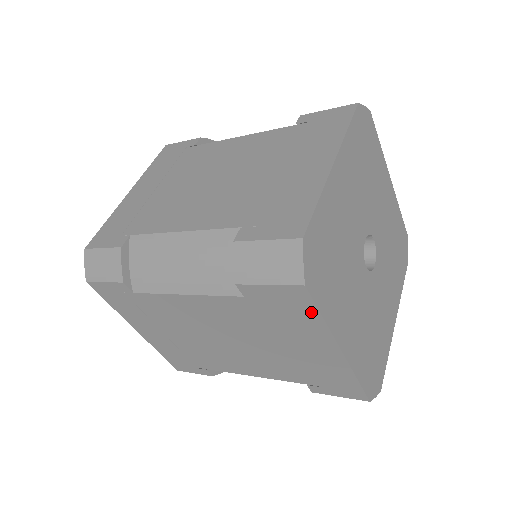
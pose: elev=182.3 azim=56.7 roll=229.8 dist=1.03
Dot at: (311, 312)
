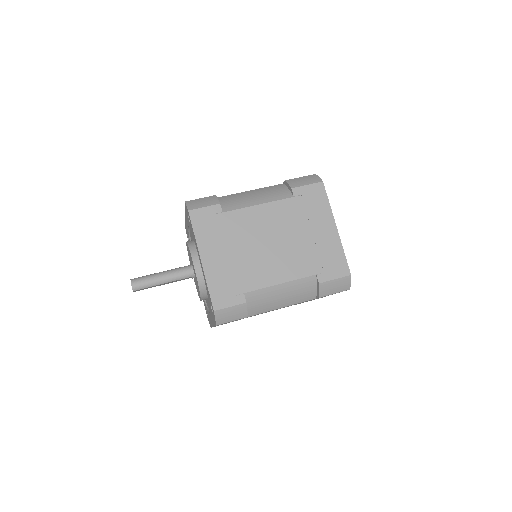
Dot at: occluded
